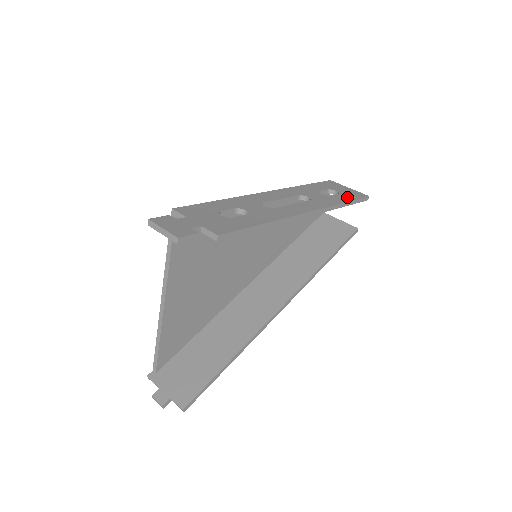
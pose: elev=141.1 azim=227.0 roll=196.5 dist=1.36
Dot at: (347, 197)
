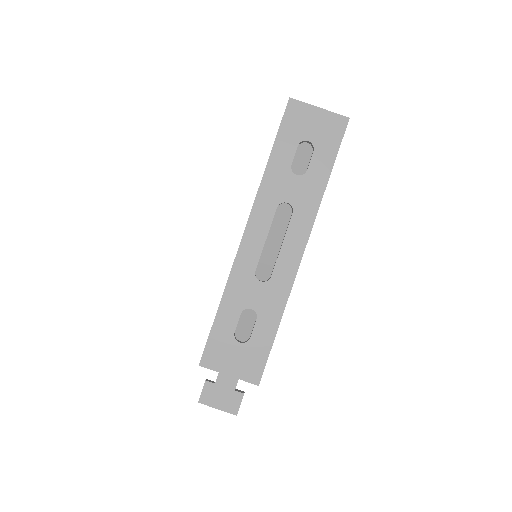
Dot at: (326, 155)
